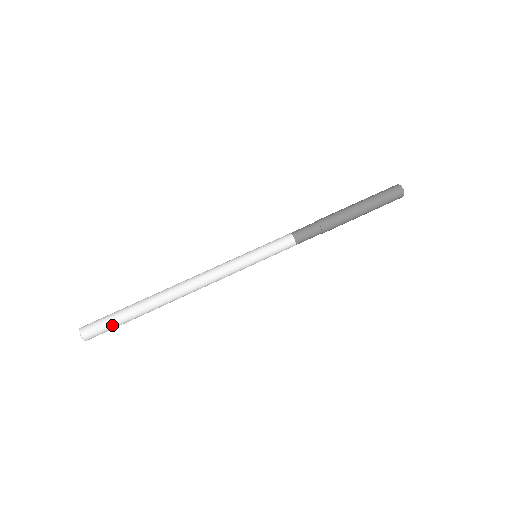
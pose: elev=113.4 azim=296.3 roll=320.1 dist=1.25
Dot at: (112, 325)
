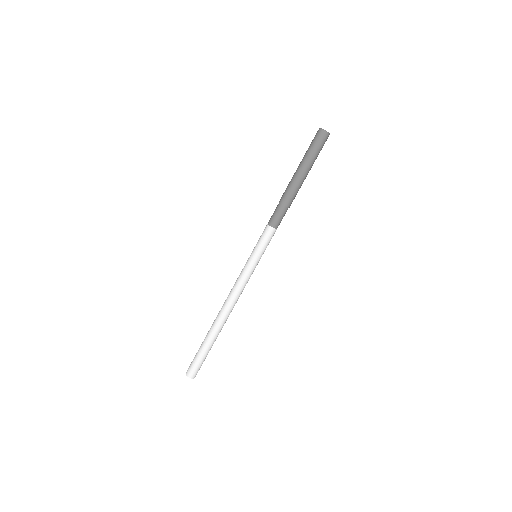
Dot at: (200, 359)
